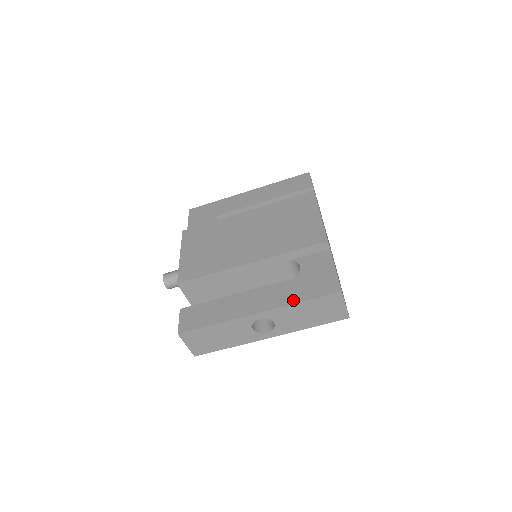
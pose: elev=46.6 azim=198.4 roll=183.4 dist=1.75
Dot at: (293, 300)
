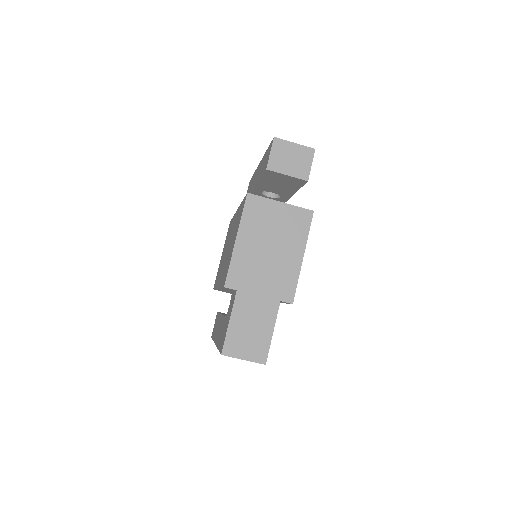
Dot at: (218, 344)
